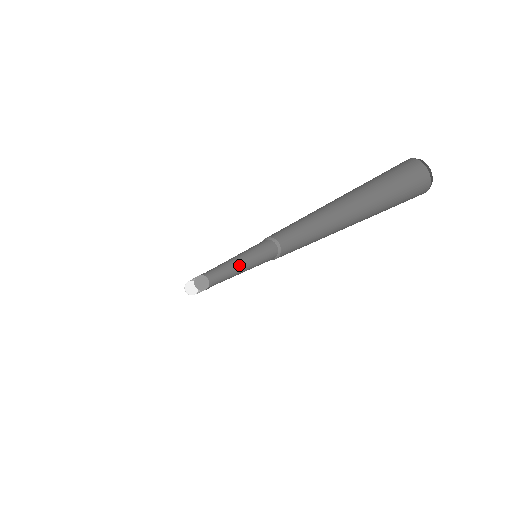
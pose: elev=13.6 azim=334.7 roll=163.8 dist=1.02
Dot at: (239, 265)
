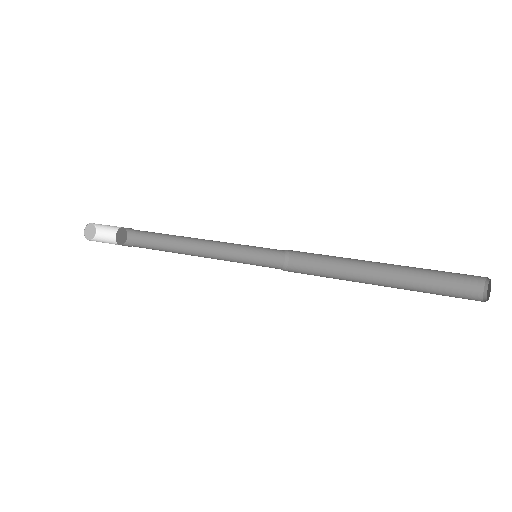
Dot at: (204, 240)
